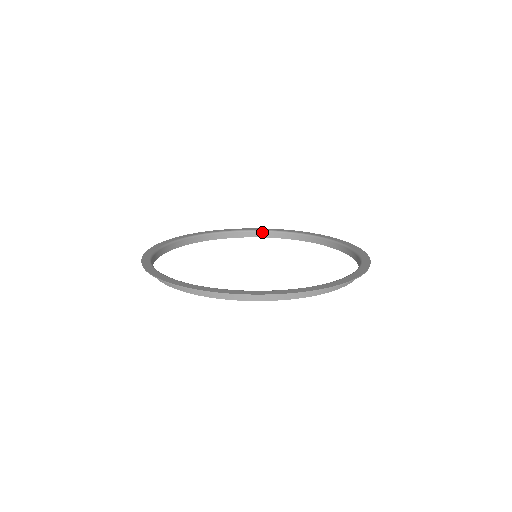
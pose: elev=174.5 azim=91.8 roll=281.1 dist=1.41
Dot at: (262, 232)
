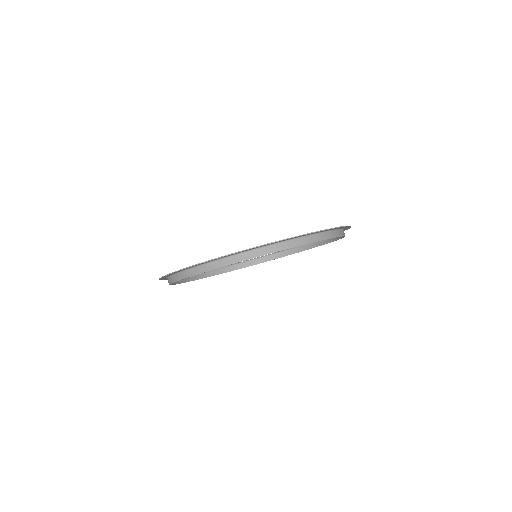
Dot at: (311, 243)
